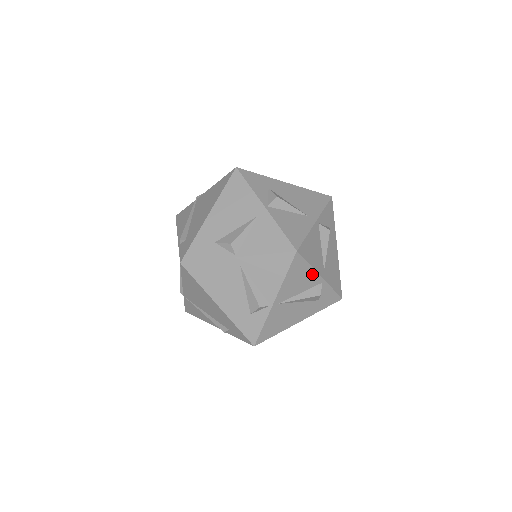
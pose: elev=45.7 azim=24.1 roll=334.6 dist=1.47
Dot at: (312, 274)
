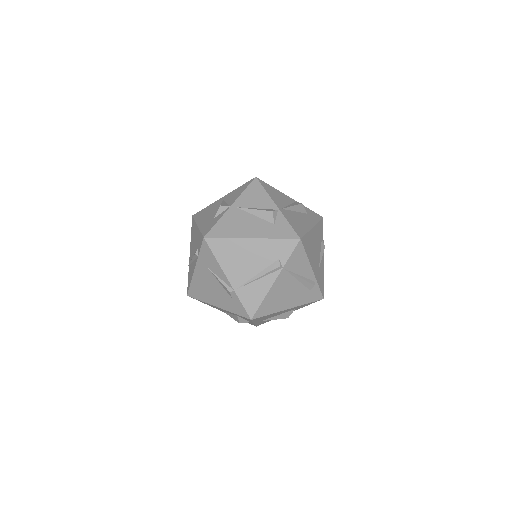
Dot at: (282, 194)
